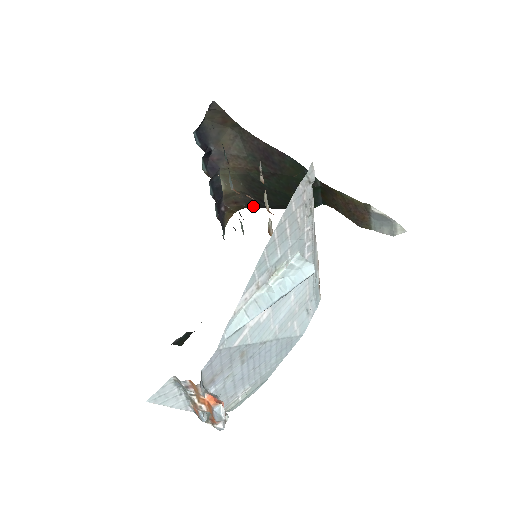
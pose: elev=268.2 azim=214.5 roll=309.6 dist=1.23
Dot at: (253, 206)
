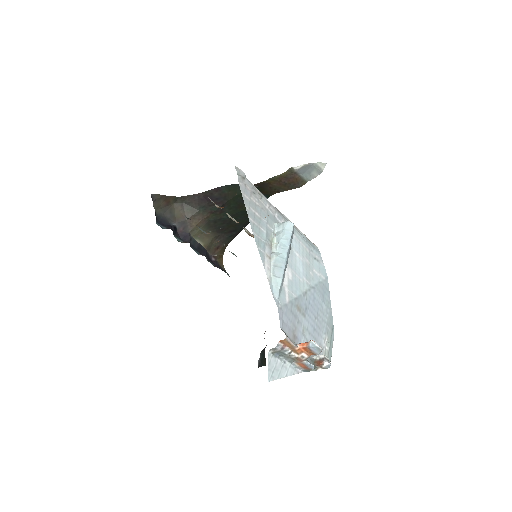
Dot at: (230, 241)
